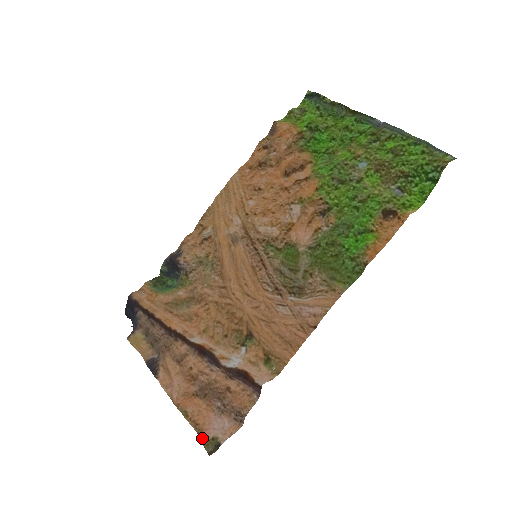
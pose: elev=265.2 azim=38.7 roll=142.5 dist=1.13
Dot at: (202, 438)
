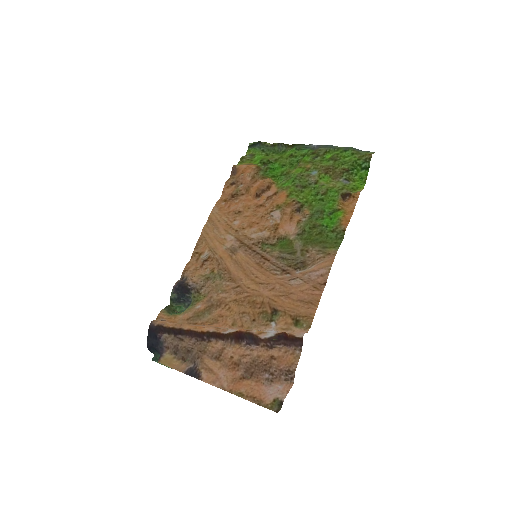
Dot at: (264, 405)
